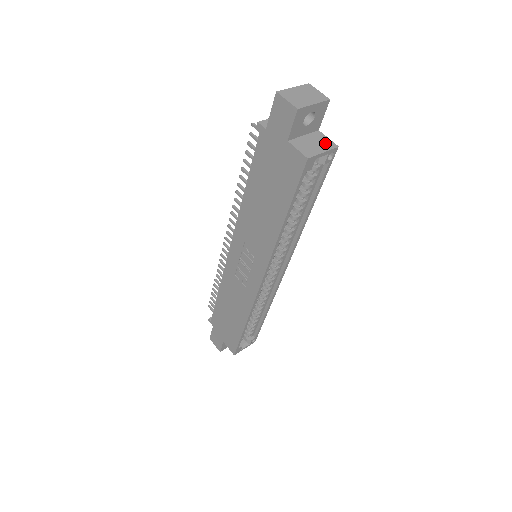
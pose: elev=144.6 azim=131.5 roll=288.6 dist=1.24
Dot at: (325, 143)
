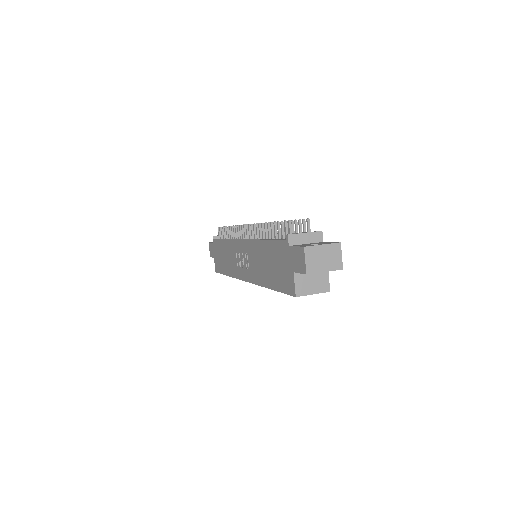
Dot at: (322, 284)
